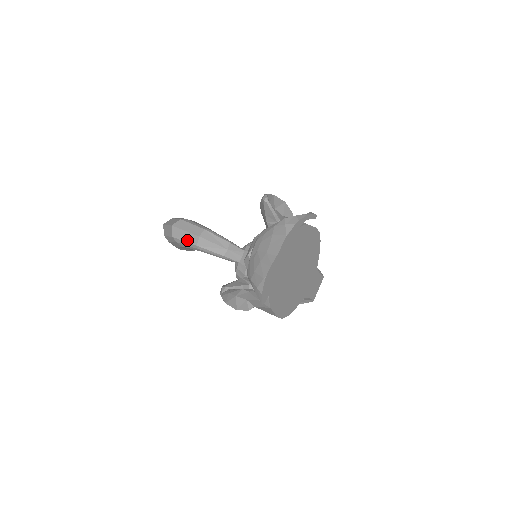
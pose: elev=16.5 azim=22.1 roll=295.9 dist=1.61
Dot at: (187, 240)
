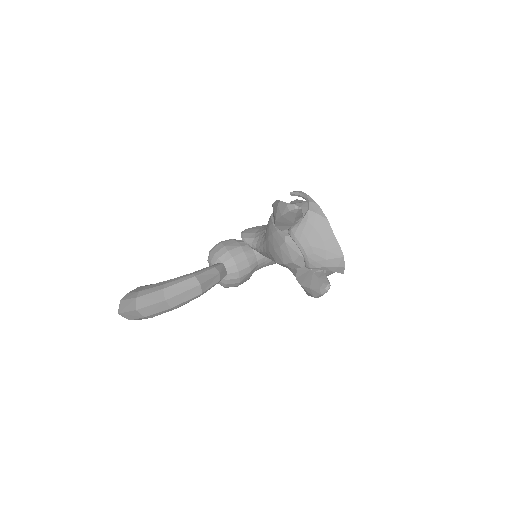
Dot at: (189, 298)
